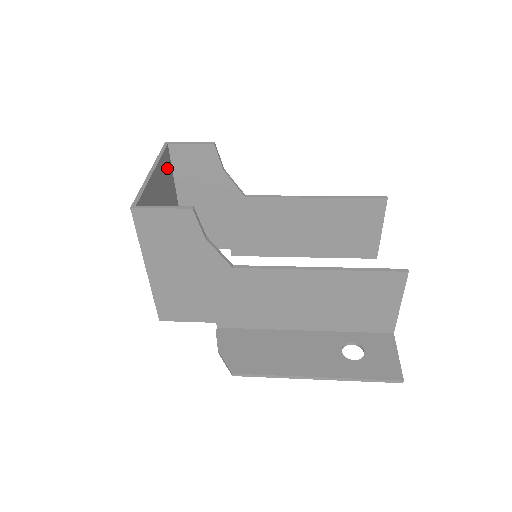
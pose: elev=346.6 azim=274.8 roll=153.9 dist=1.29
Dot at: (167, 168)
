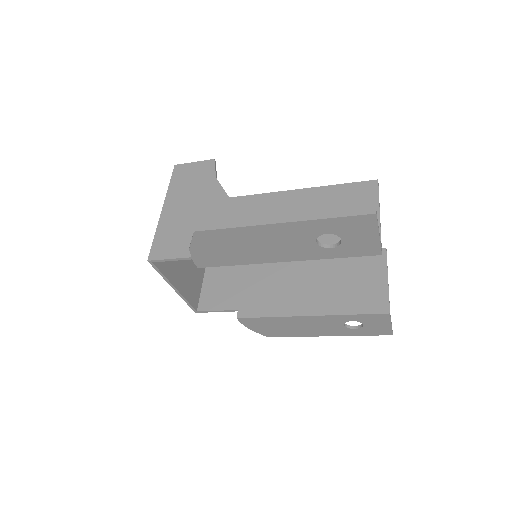
Dot at: occluded
